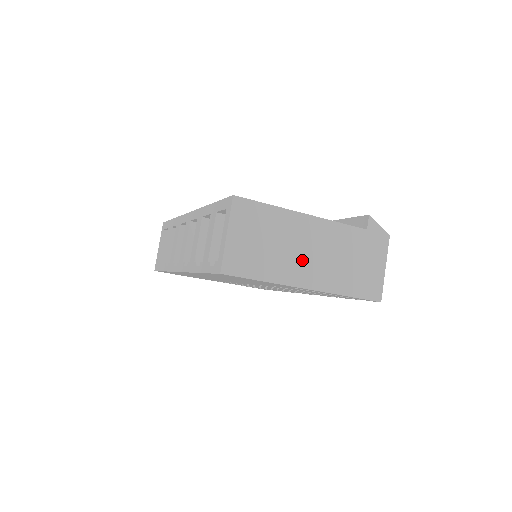
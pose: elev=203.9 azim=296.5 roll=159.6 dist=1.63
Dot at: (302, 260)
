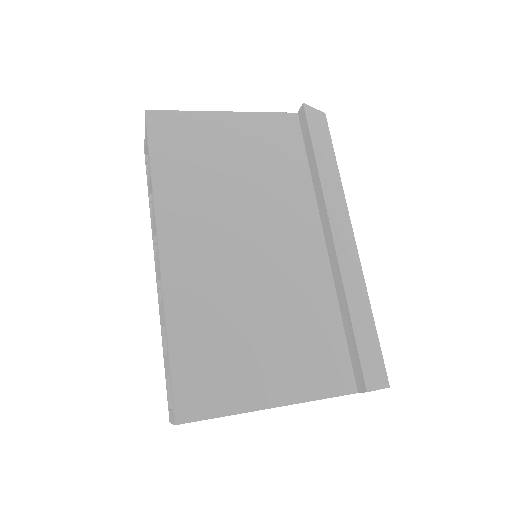
Dot at: occluded
